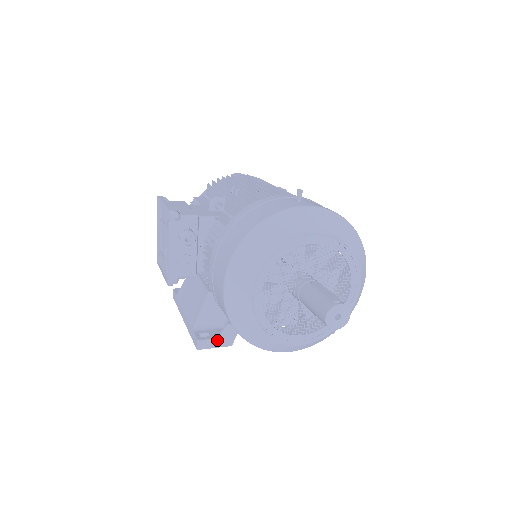
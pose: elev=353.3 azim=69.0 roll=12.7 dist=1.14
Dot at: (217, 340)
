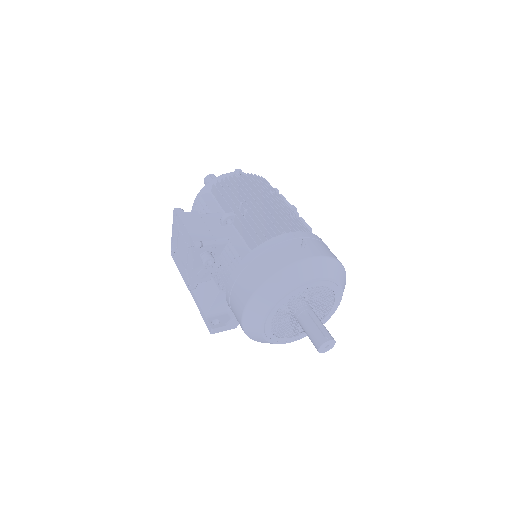
Dot at: (226, 327)
